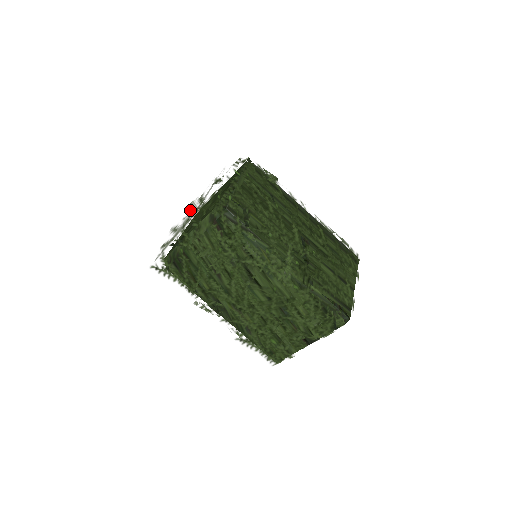
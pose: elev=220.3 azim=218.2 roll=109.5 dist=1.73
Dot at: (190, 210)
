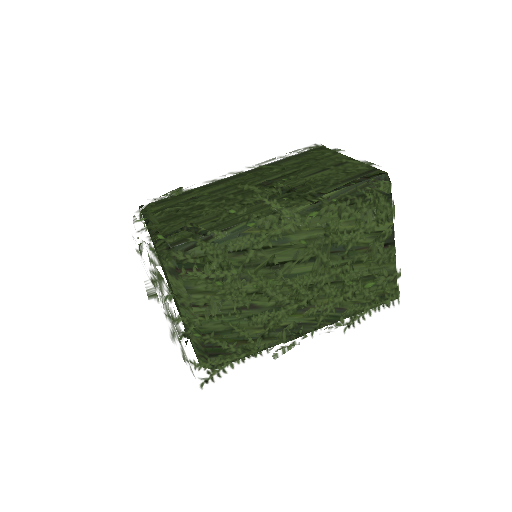
Dot at: (154, 299)
